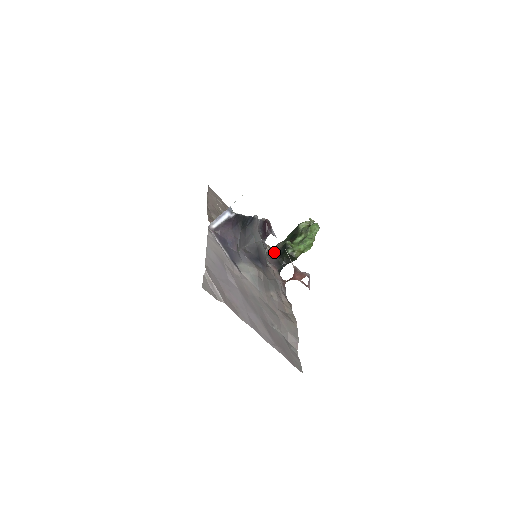
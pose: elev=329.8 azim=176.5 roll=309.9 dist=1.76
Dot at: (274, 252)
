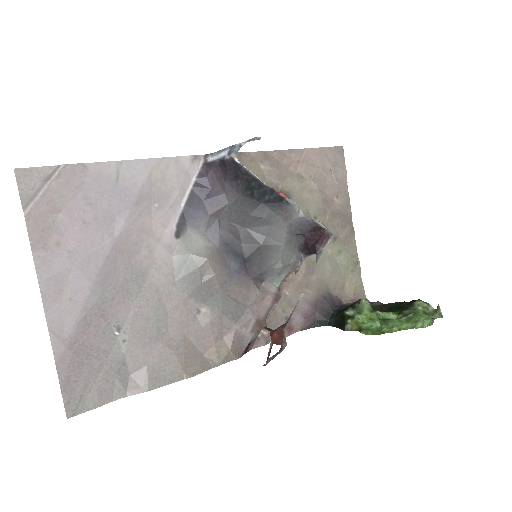
Dot at: (352, 302)
